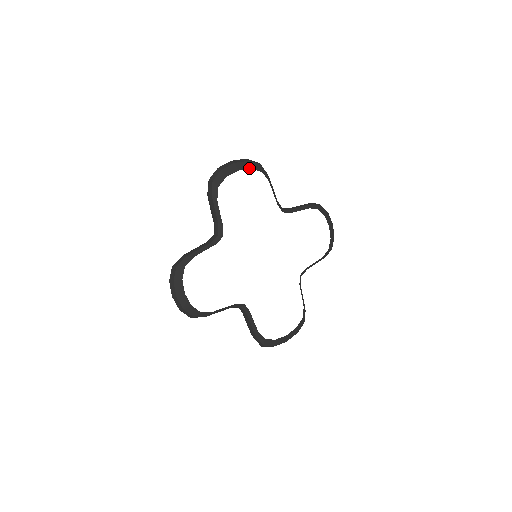
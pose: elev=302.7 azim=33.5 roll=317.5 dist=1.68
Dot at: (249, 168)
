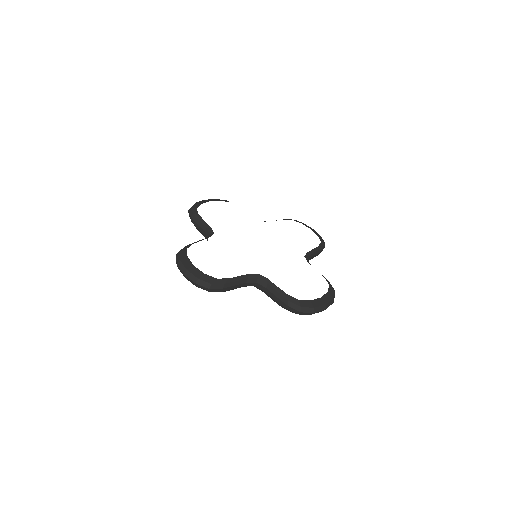
Dot at: occluded
